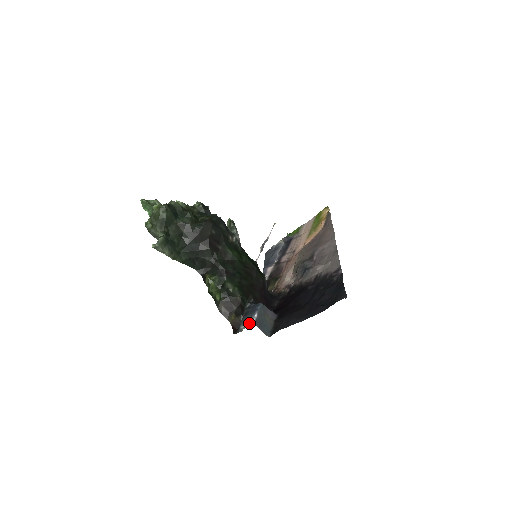
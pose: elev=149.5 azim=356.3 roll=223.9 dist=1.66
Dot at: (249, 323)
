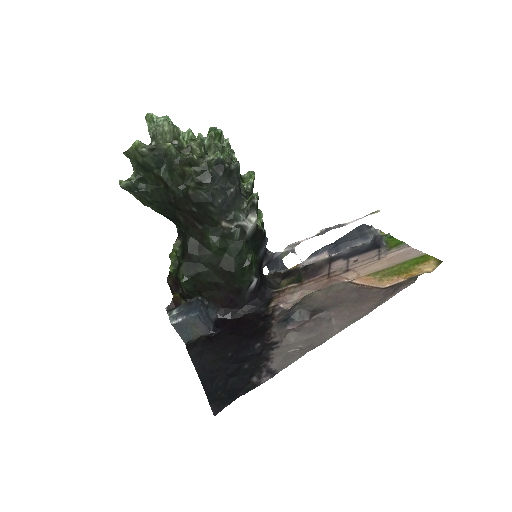
Dot at: (172, 318)
